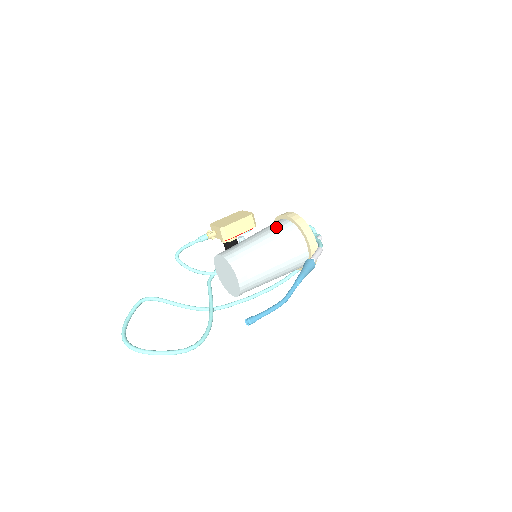
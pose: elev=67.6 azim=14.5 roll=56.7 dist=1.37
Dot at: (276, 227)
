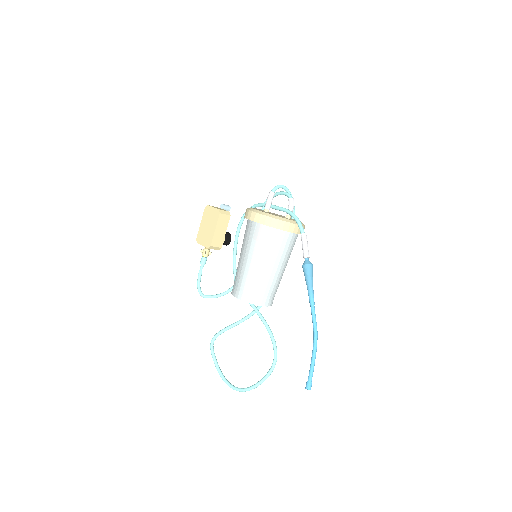
Dot at: (254, 239)
